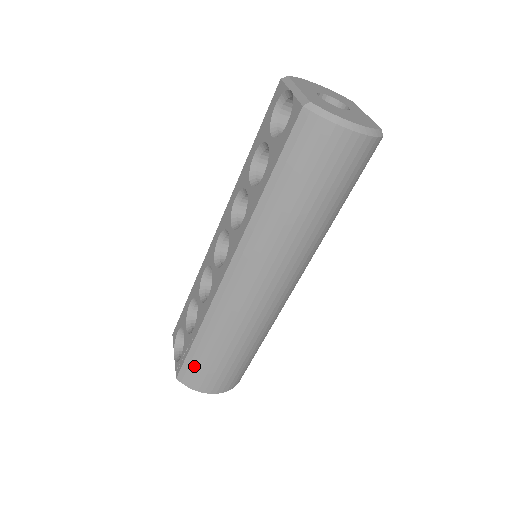
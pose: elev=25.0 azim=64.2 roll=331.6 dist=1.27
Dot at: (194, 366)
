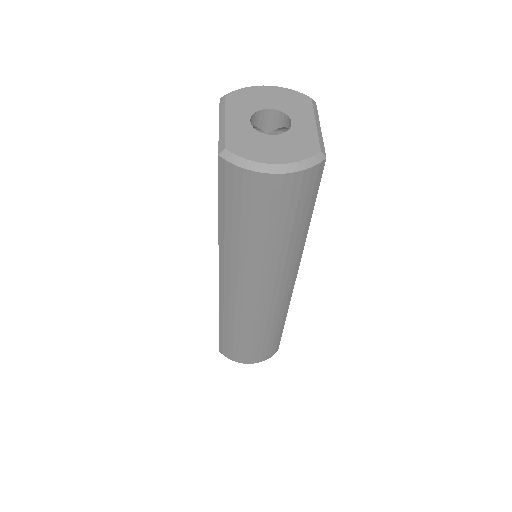
Dot at: (226, 346)
